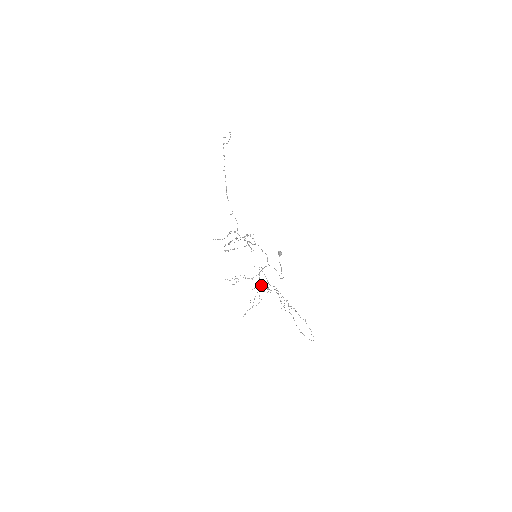
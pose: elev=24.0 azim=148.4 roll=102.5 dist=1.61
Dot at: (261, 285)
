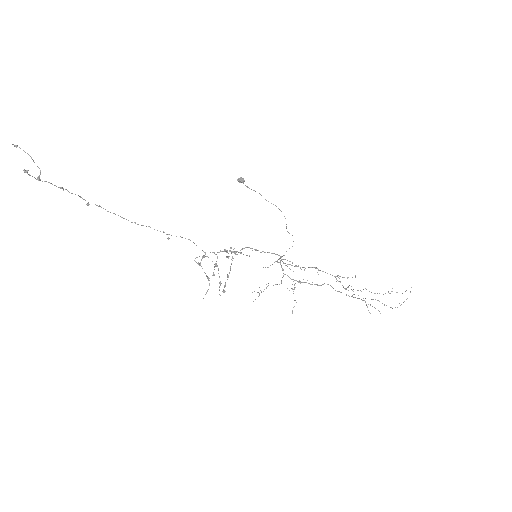
Dot at: occluded
